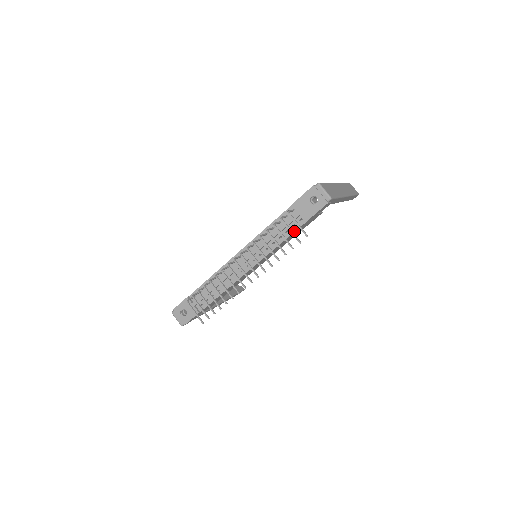
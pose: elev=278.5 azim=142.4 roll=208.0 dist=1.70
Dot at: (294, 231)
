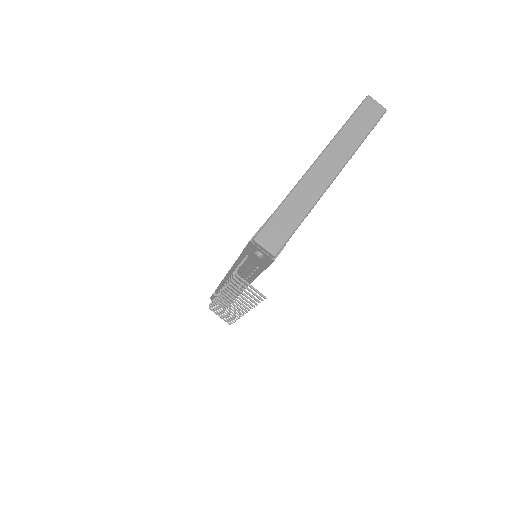
Dot at: (260, 272)
